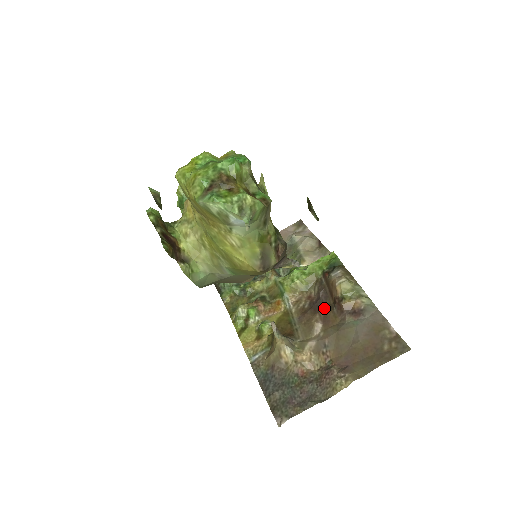
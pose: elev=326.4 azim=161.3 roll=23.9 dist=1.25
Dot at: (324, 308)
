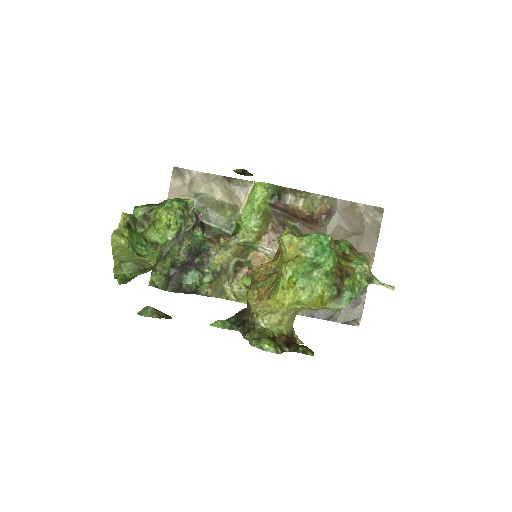
Dot at: occluded
